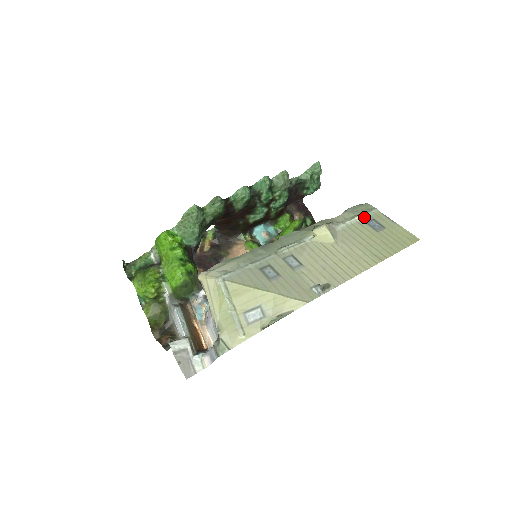
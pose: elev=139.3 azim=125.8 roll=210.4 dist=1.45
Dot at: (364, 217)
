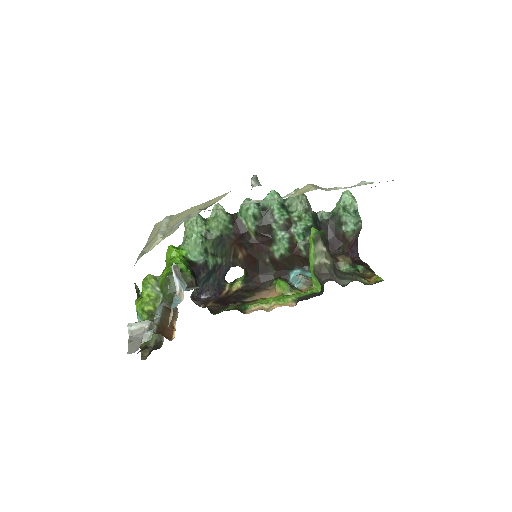
Dot at: (370, 183)
